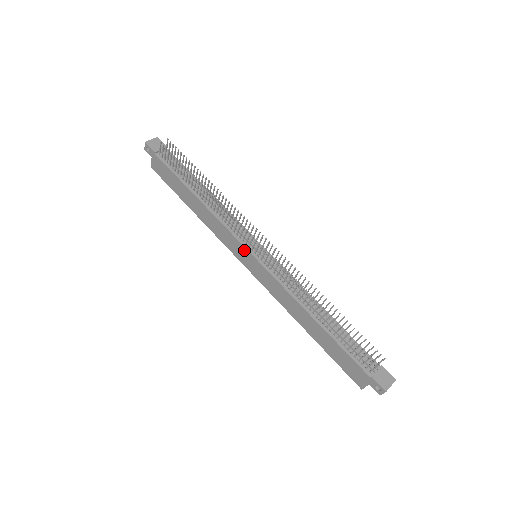
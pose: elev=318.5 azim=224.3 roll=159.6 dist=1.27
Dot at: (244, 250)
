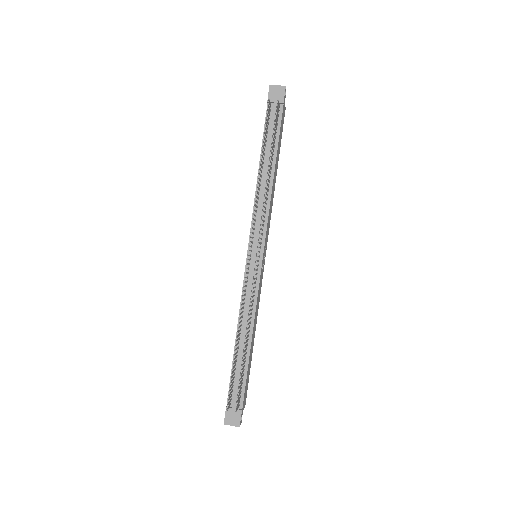
Dot at: occluded
